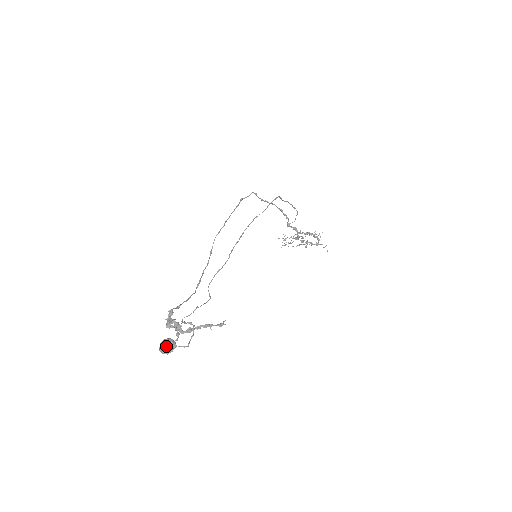
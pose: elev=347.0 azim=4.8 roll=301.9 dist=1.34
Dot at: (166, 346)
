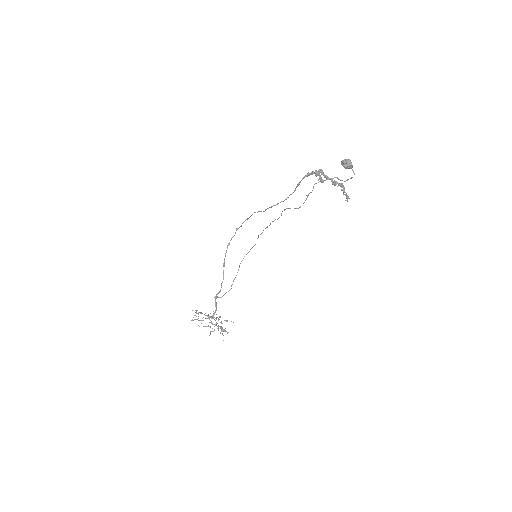
Dot at: occluded
